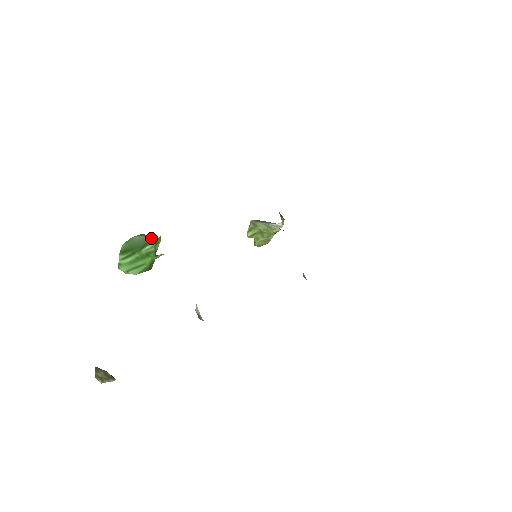
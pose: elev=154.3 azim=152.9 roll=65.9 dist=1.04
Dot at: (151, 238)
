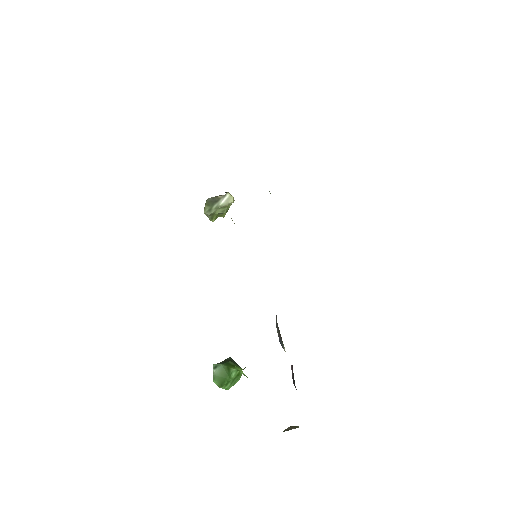
Dot at: (227, 367)
